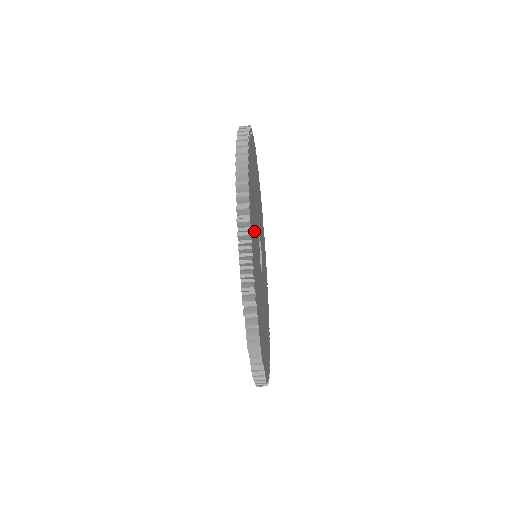
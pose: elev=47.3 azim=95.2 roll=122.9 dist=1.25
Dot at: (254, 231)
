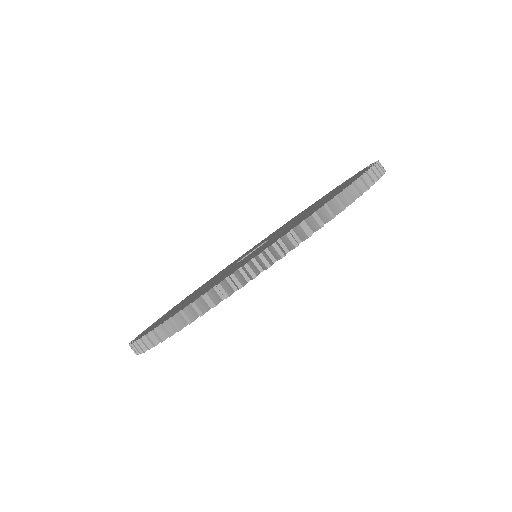
Dot at: occluded
